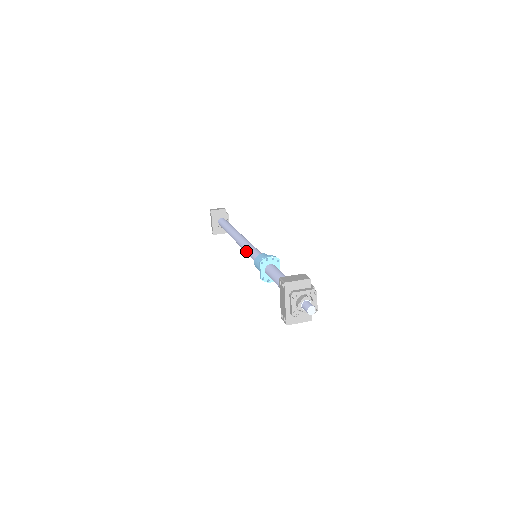
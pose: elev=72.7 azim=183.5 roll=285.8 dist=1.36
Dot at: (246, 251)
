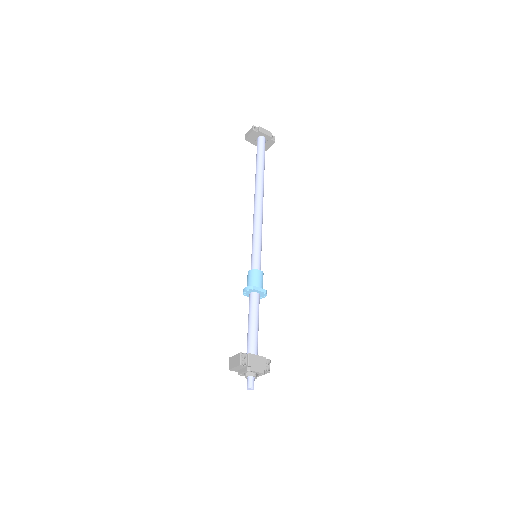
Dot at: occluded
